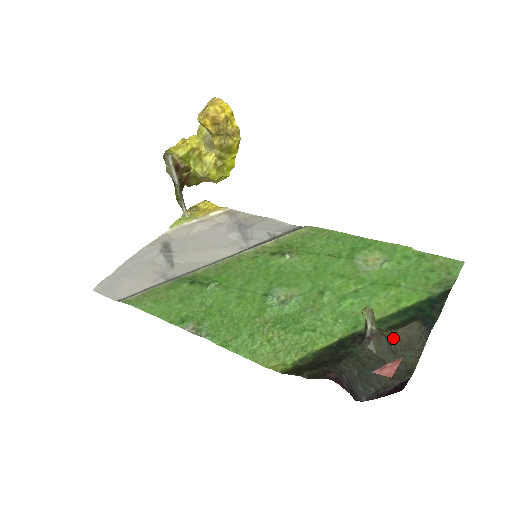
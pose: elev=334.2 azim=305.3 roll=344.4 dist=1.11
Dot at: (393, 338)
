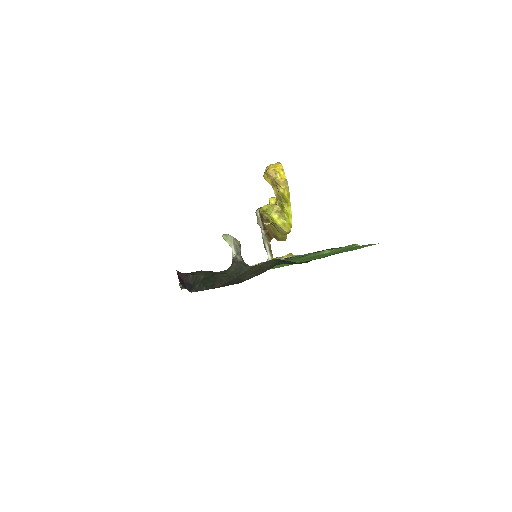
Dot at: (251, 268)
